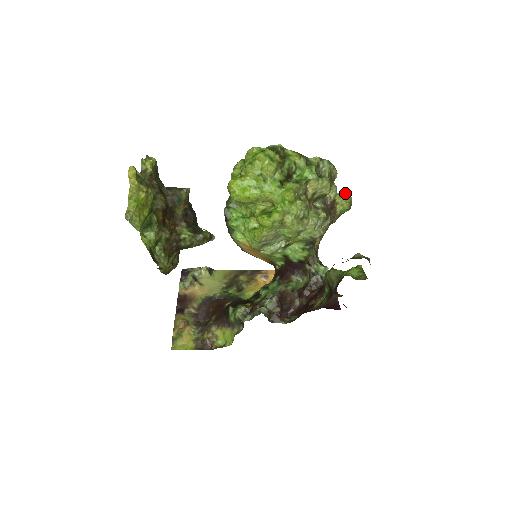
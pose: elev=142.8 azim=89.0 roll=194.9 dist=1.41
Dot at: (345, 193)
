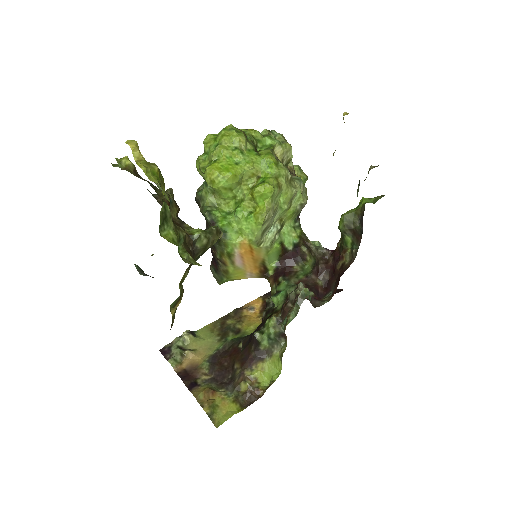
Dot at: (296, 165)
